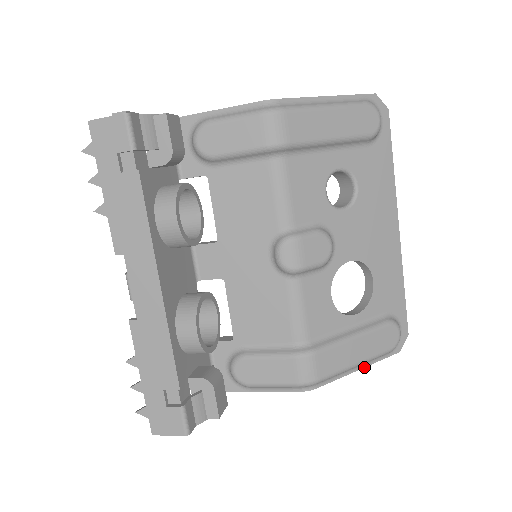
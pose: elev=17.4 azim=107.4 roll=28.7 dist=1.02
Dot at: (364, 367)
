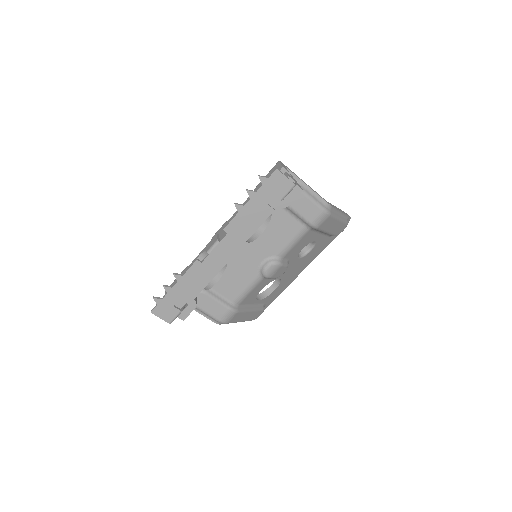
Dot at: occluded
